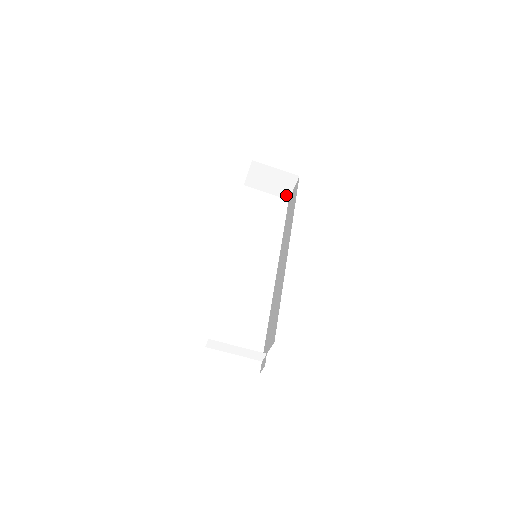
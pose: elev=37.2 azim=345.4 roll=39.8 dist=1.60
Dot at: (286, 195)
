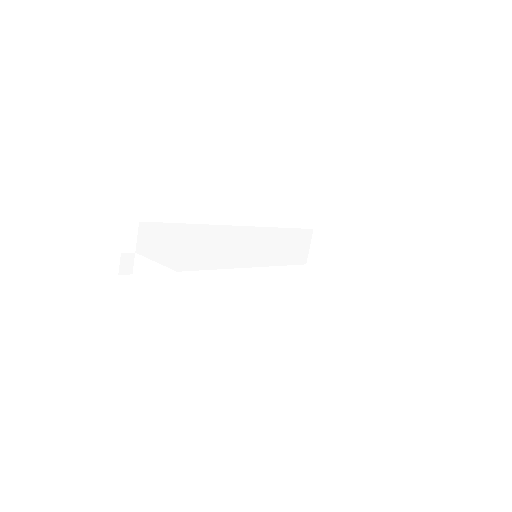
Dot at: (346, 272)
